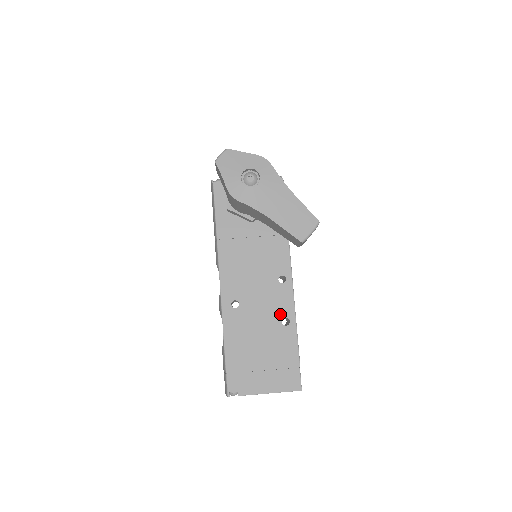
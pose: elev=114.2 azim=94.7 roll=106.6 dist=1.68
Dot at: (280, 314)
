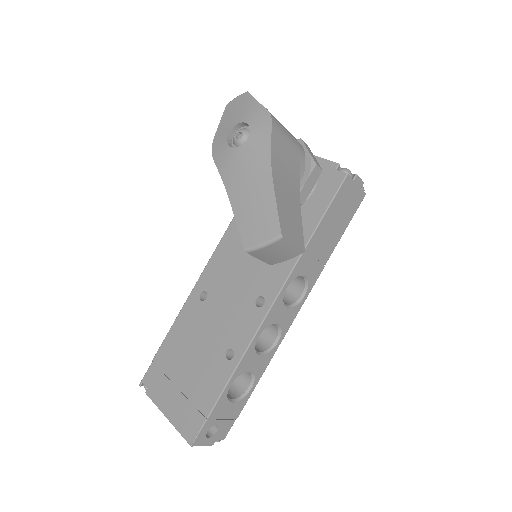
Dot at: (231, 340)
